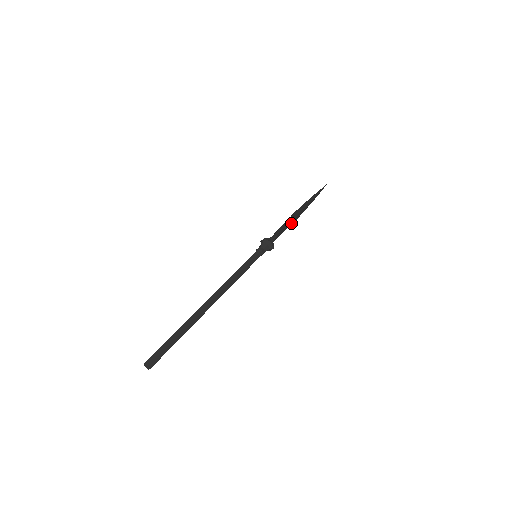
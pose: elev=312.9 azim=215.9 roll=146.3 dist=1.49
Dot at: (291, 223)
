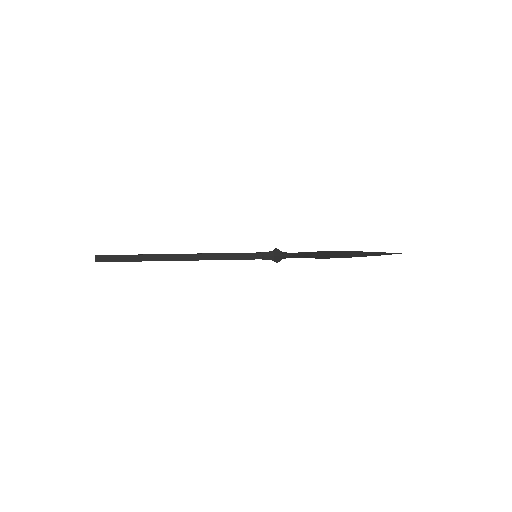
Dot at: (313, 256)
